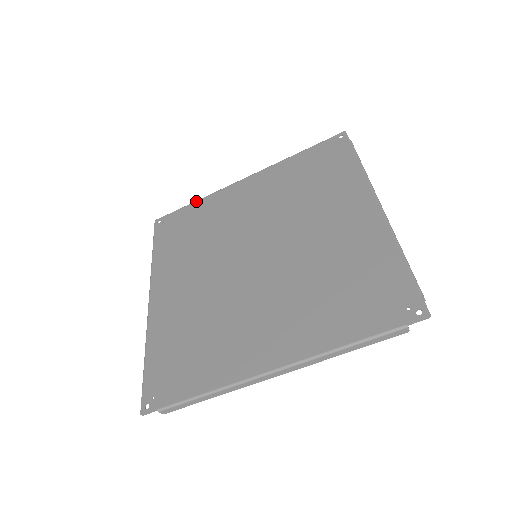
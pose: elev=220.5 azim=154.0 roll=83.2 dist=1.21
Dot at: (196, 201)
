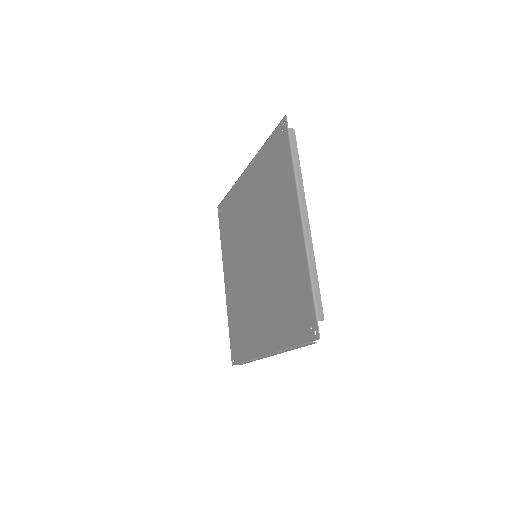
Dot at: (229, 191)
